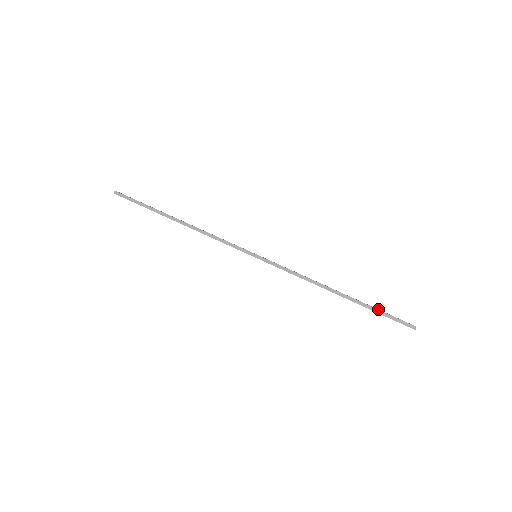
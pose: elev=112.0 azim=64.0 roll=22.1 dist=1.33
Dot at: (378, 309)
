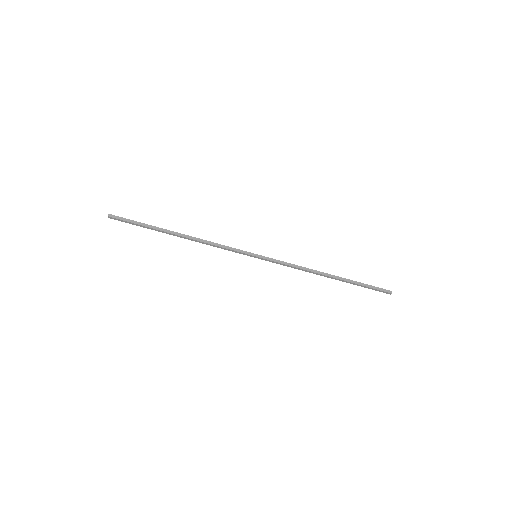
Dot at: (362, 285)
